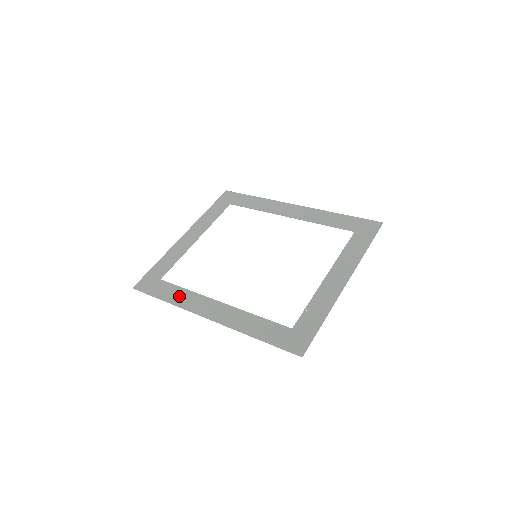
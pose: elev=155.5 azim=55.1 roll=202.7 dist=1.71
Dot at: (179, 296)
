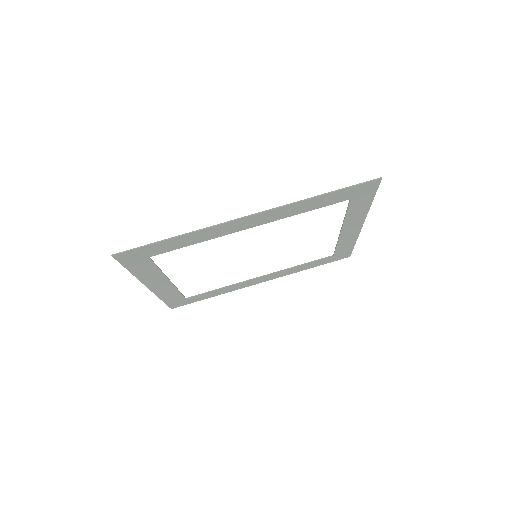
Dot at: (221, 292)
